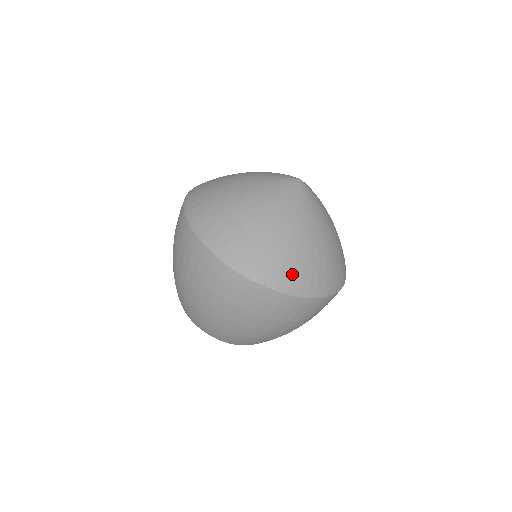
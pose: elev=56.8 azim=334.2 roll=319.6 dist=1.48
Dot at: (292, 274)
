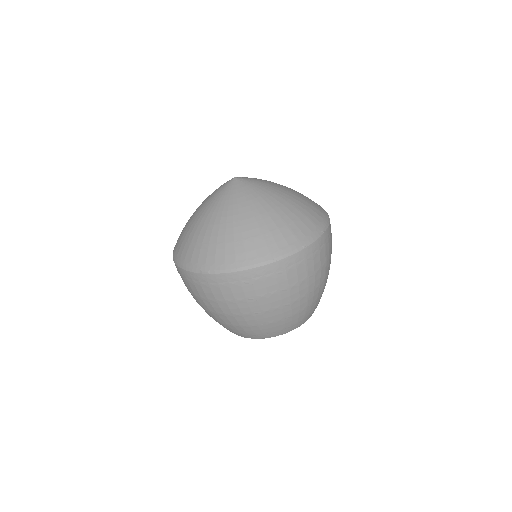
Dot at: (285, 238)
